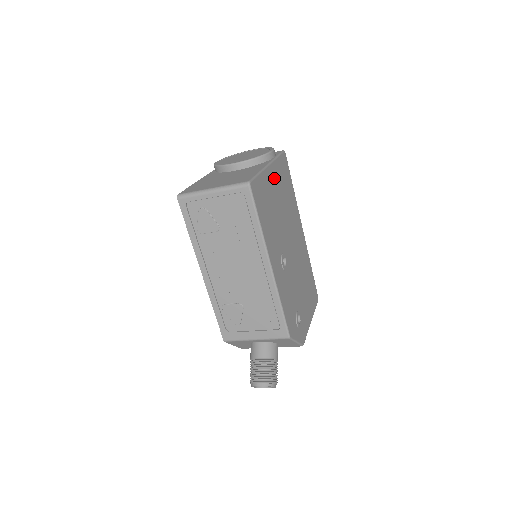
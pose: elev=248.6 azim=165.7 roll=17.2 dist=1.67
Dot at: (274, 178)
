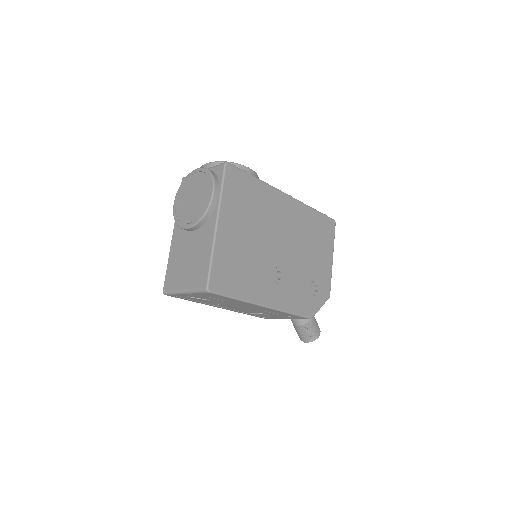
Dot at: (229, 224)
